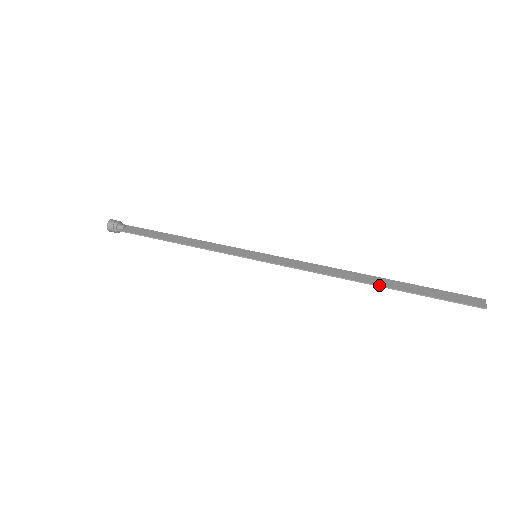
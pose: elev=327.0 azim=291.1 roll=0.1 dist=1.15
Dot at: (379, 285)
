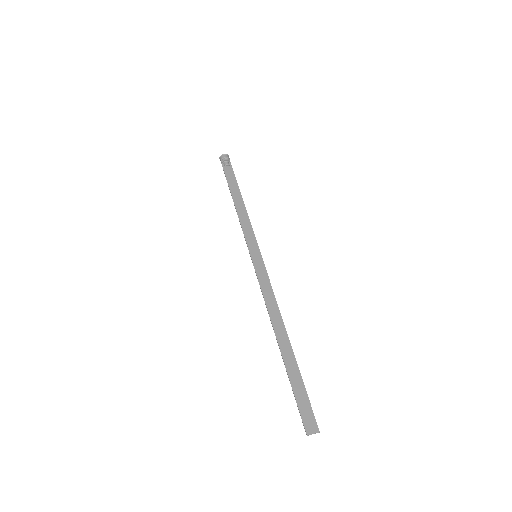
Dot at: (280, 349)
